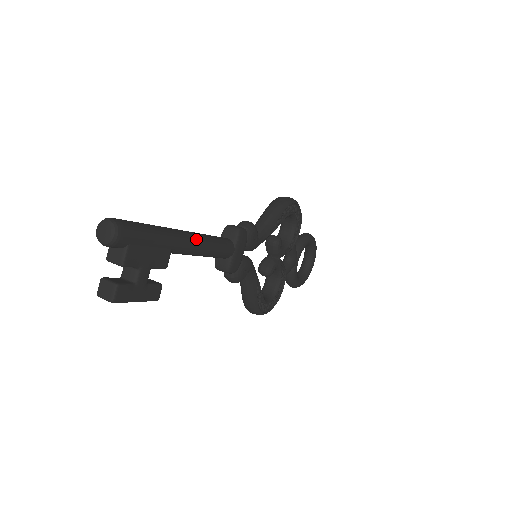
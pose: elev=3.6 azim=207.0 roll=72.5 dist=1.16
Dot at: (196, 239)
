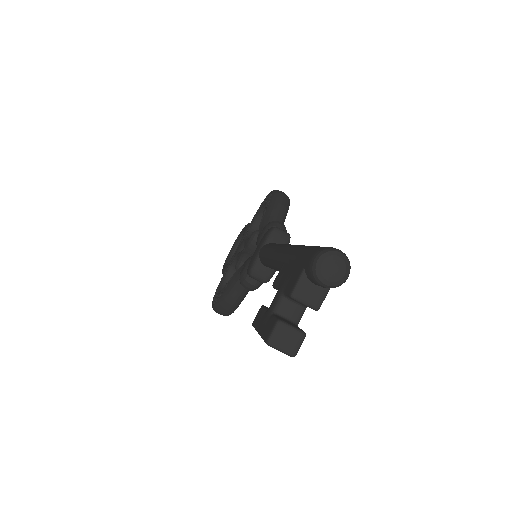
Dot at: occluded
